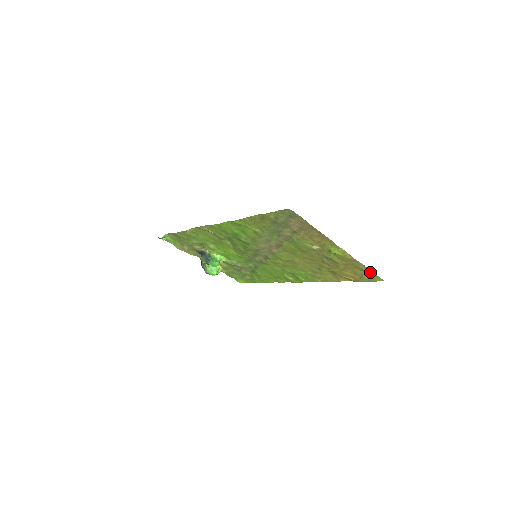
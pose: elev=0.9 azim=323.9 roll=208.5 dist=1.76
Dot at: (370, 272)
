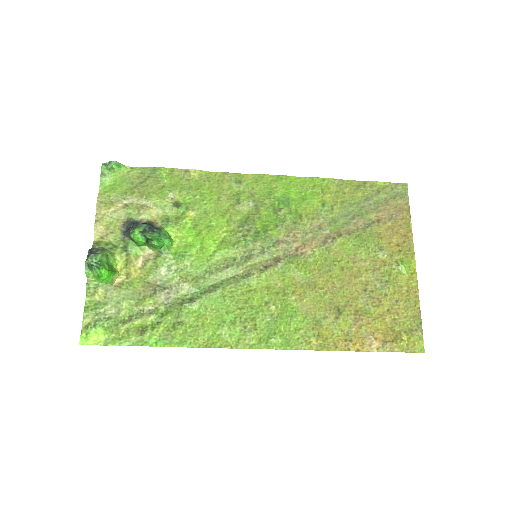
Dot at: (418, 326)
